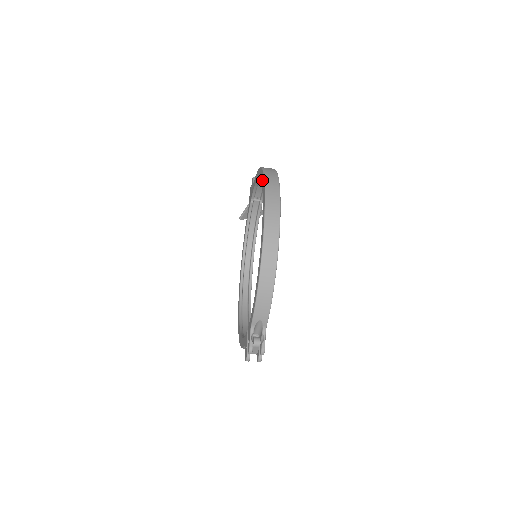
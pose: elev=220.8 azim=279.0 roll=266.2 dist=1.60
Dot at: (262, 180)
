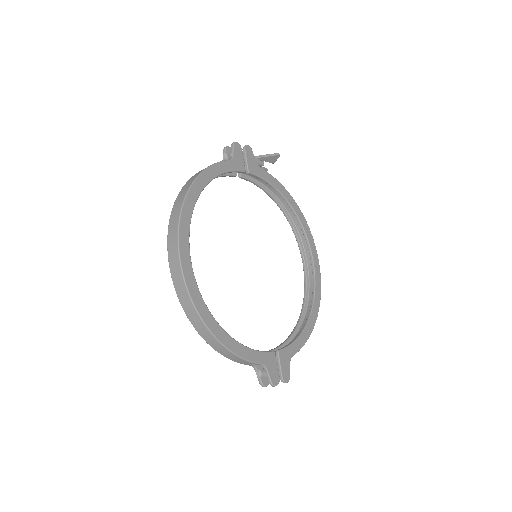
Dot at: occluded
